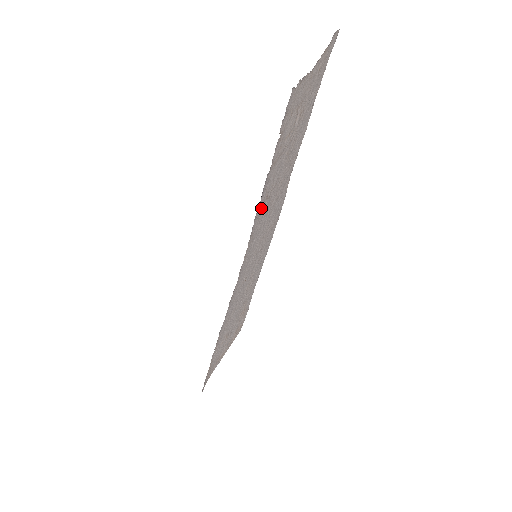
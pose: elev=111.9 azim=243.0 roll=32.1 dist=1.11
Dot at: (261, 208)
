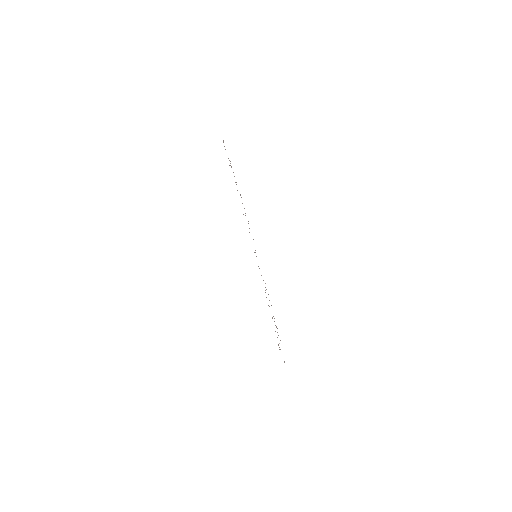
Dot at: occluded
